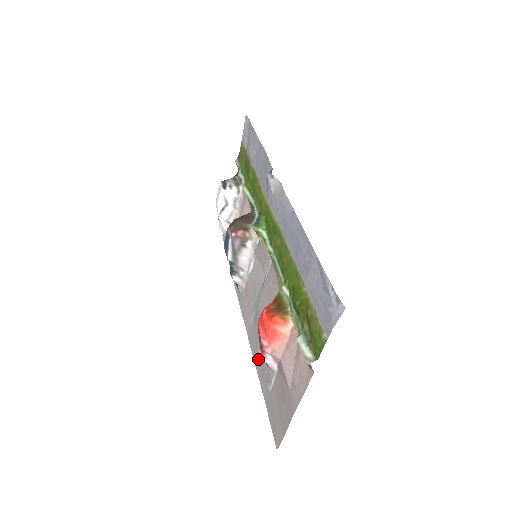
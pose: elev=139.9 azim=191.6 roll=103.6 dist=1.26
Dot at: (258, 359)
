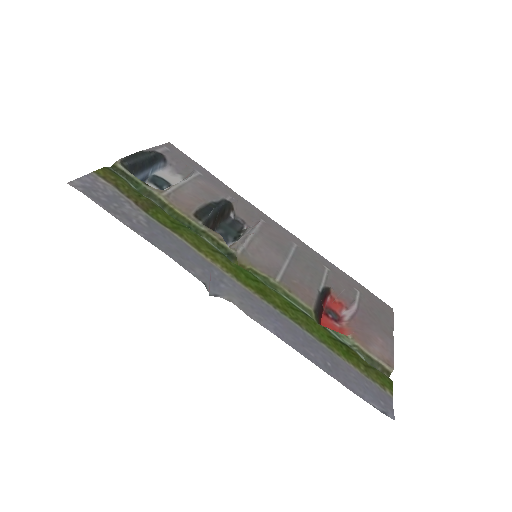
Dot at: (329, 267)
